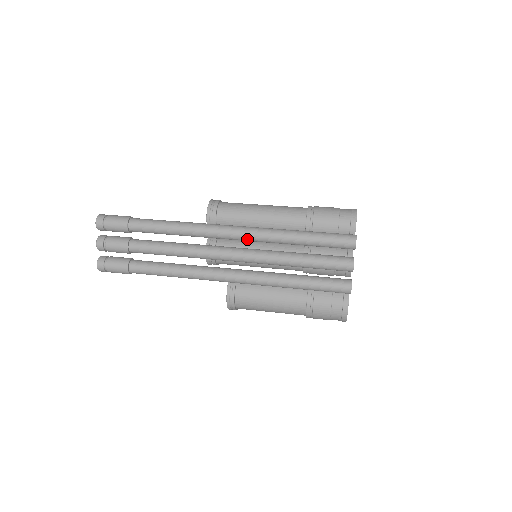
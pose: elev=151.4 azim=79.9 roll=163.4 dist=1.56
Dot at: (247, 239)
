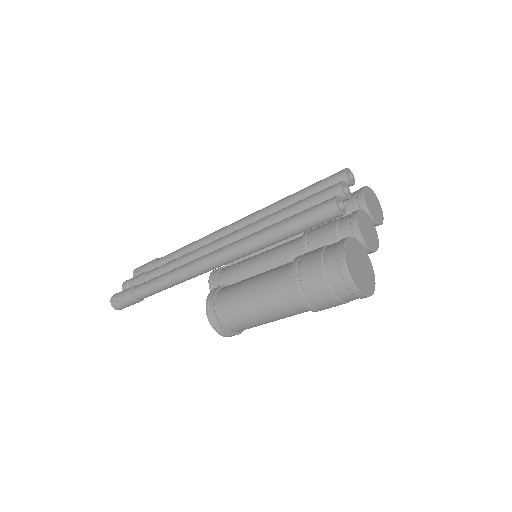
Dot at: (243, 223)
